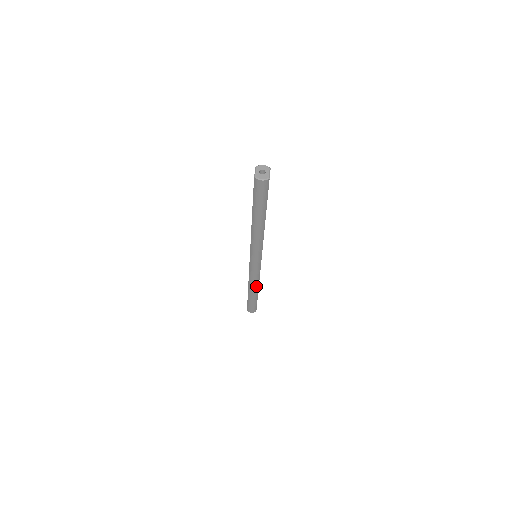
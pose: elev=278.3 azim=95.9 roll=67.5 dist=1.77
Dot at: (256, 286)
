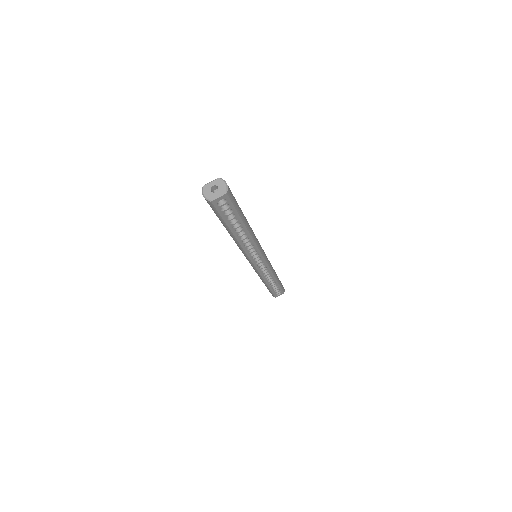
Dot at: (262, 279)
